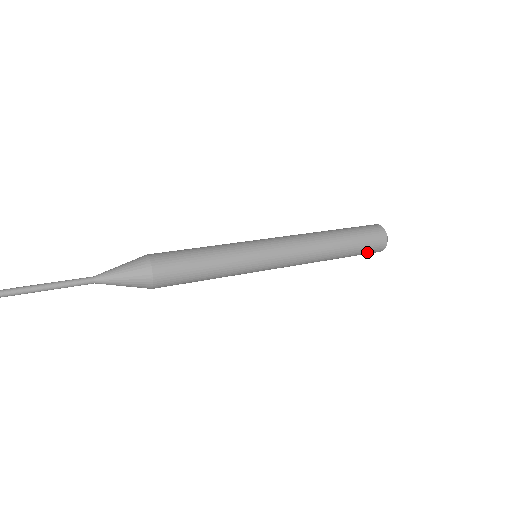
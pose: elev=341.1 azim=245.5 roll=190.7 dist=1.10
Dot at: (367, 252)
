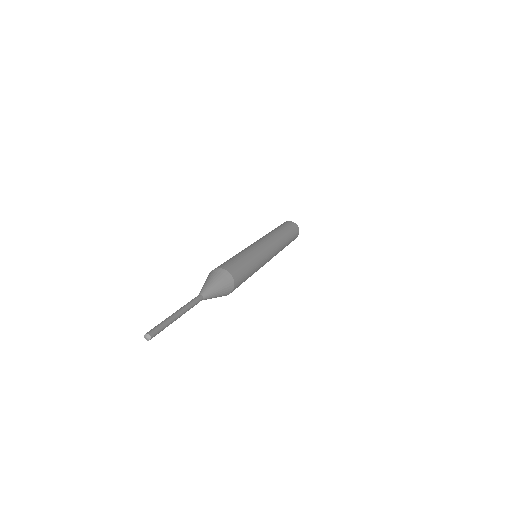
Dot at: occluded
